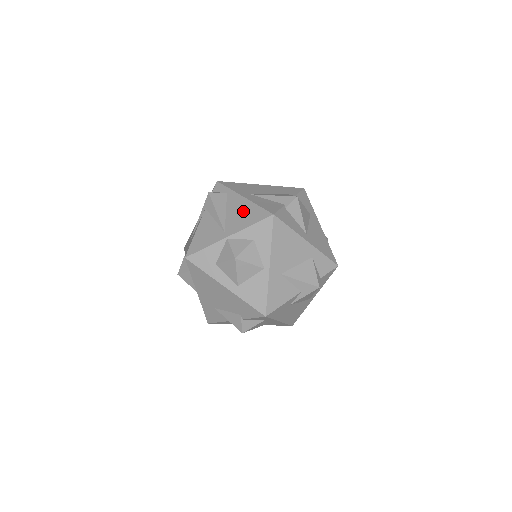
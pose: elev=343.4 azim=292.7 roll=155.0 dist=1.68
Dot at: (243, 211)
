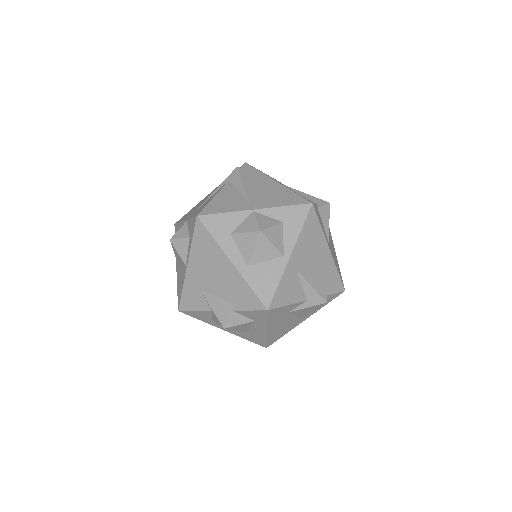
Dot at: (276, 192)
